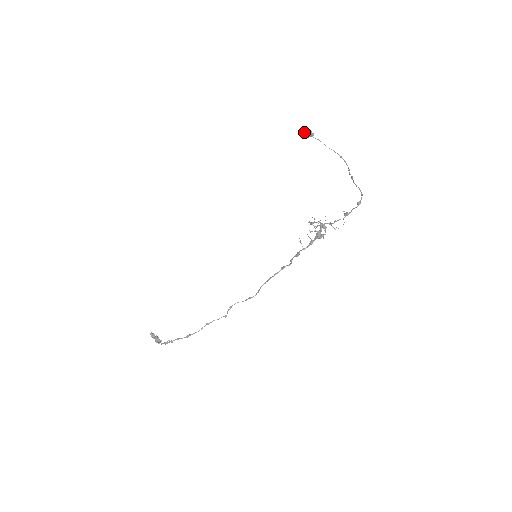
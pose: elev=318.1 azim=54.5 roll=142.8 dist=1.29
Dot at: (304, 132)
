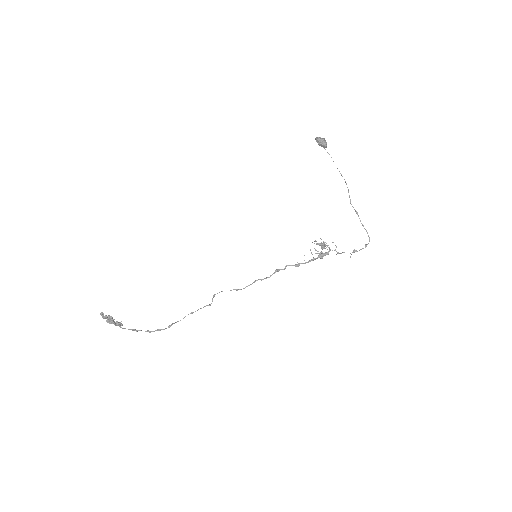
Dot at: (322, 142)
